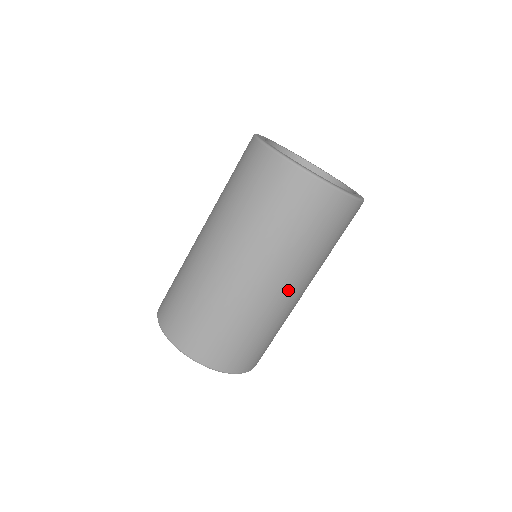
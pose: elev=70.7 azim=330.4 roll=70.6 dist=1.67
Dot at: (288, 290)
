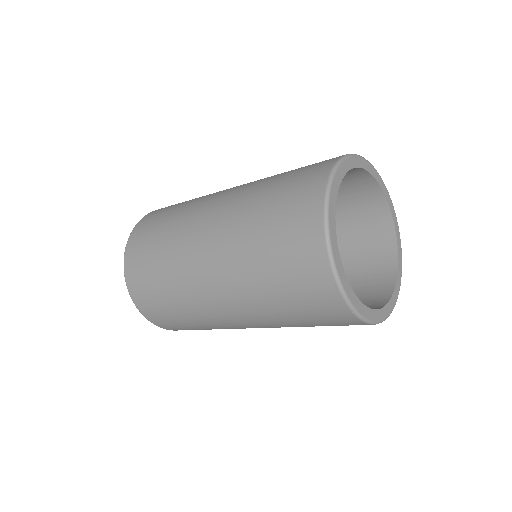
Dot at: occluded
